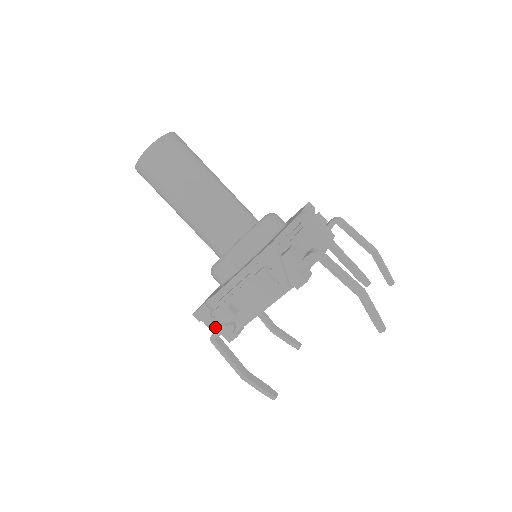
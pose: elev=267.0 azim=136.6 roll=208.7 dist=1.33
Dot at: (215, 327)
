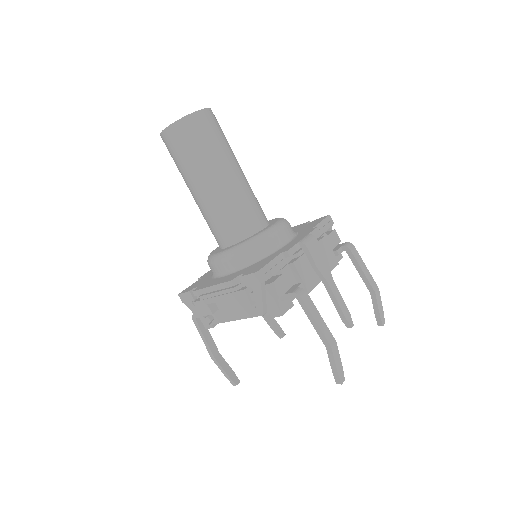
Dot at: (195, 313)
